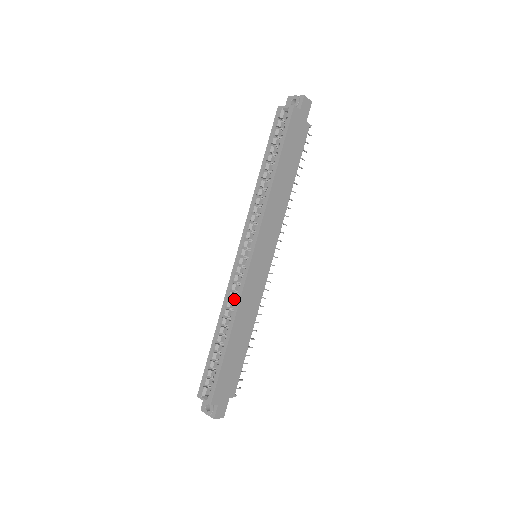
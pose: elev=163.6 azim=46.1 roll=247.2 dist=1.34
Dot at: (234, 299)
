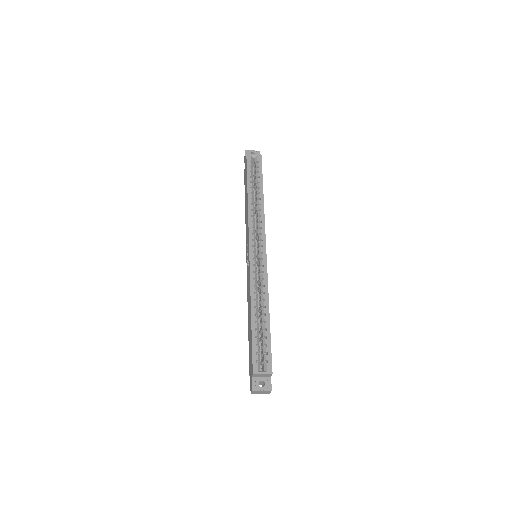
Dot at: (256, 287)
